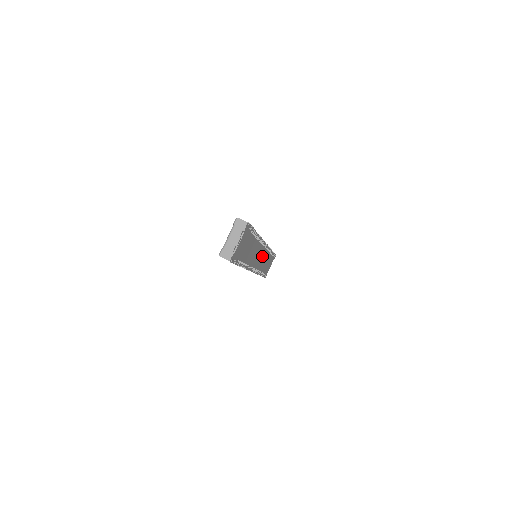
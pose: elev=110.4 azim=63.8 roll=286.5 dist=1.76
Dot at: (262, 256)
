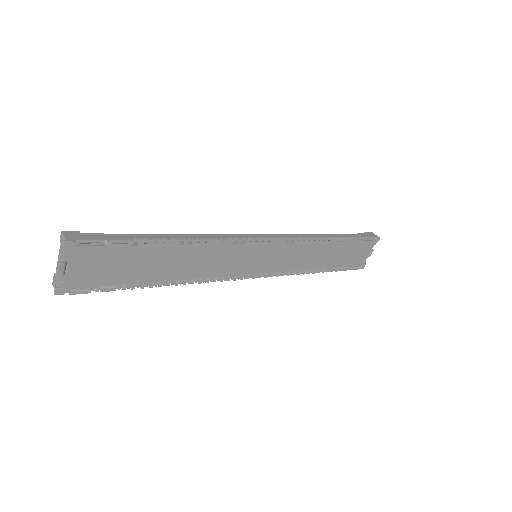
Dot at: (279, 254)
